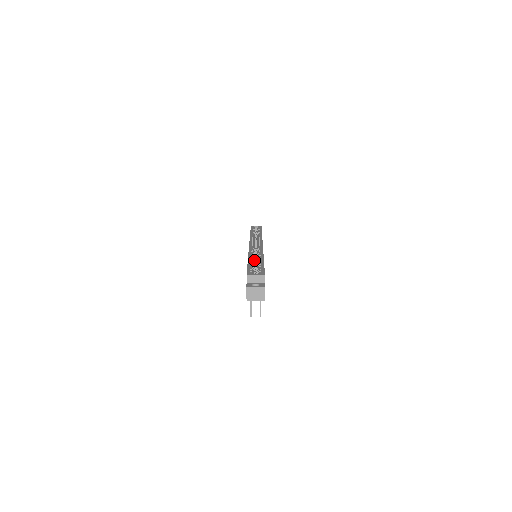
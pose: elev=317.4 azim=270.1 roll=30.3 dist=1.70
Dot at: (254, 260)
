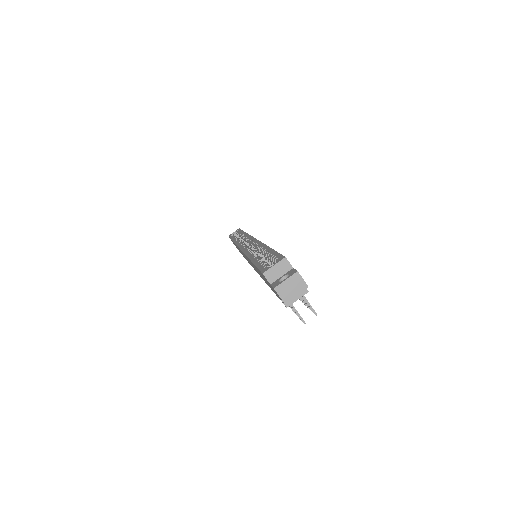
Dot at: occluded
